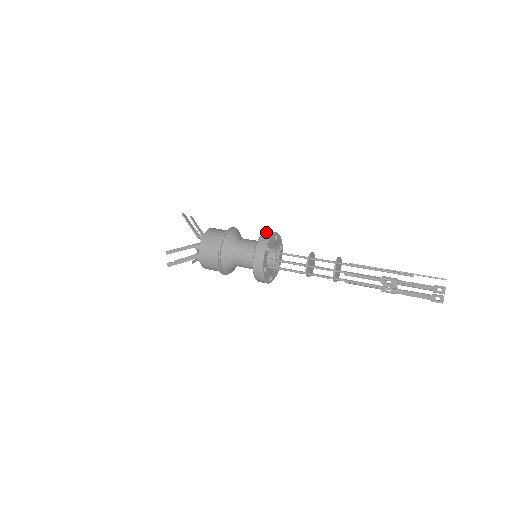
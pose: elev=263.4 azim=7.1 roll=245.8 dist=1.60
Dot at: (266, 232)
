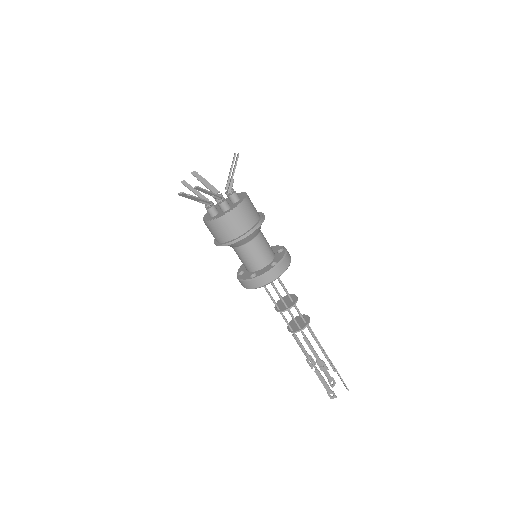
Dot at: (288, 254)
